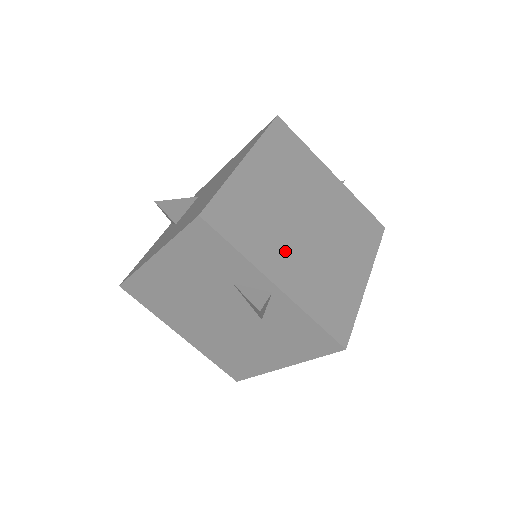
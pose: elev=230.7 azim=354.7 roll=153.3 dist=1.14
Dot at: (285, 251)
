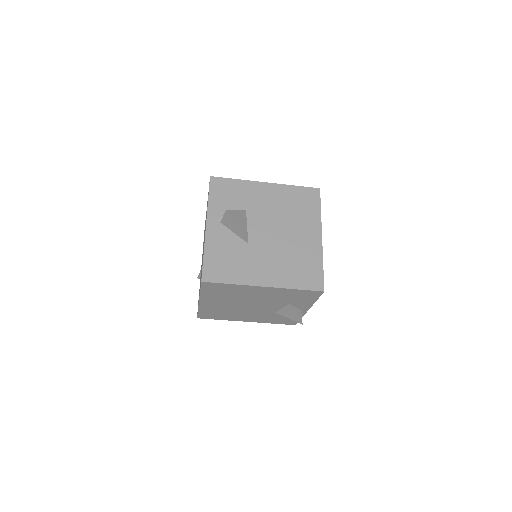
Dot at: occluded
